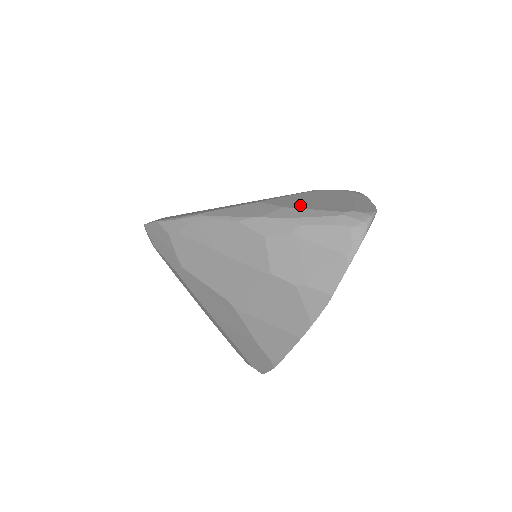
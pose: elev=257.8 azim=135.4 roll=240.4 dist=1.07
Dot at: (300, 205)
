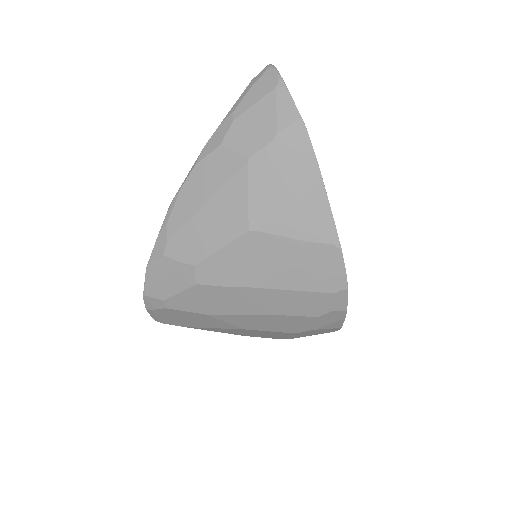
Dot at: occluded
